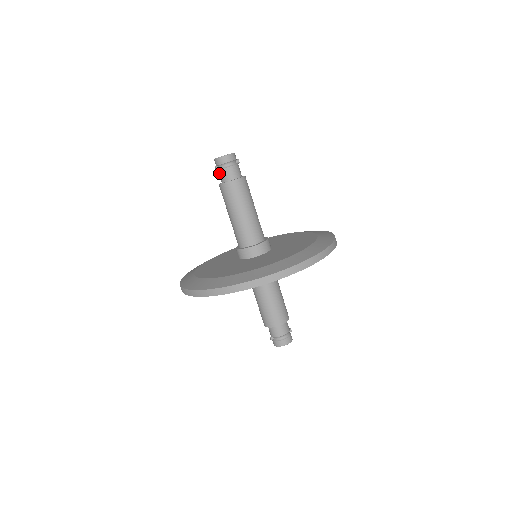
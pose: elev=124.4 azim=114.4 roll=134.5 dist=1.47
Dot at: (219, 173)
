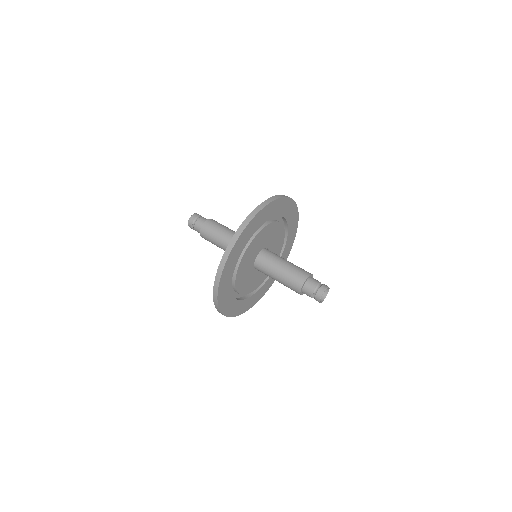
Dot at: (196, 227)
